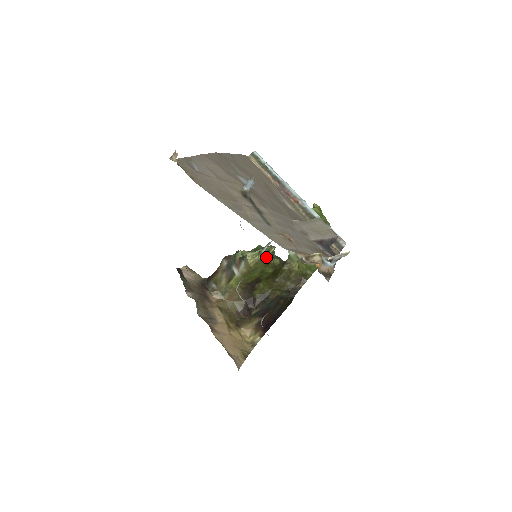
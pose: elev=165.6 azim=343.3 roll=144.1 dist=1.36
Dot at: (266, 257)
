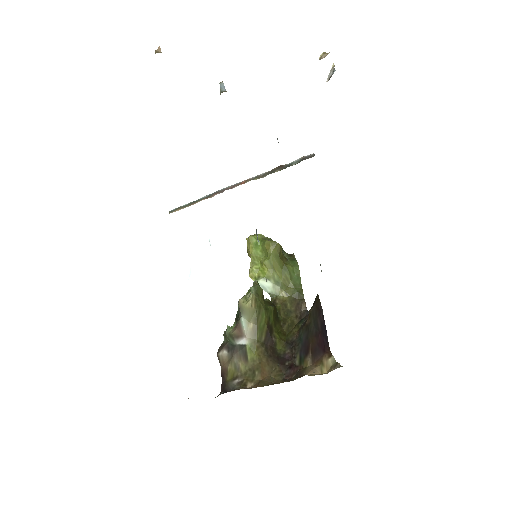
Dot at: (258, 288)
